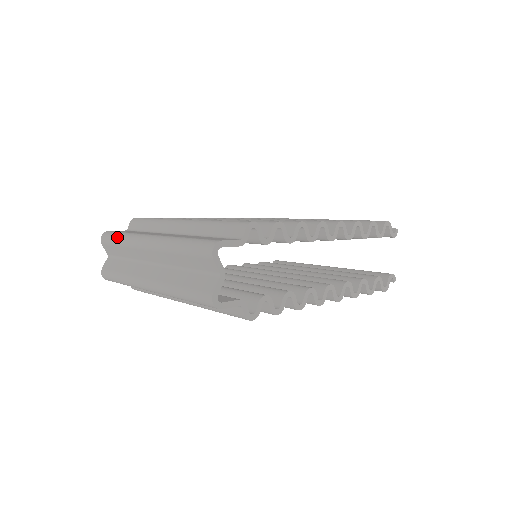
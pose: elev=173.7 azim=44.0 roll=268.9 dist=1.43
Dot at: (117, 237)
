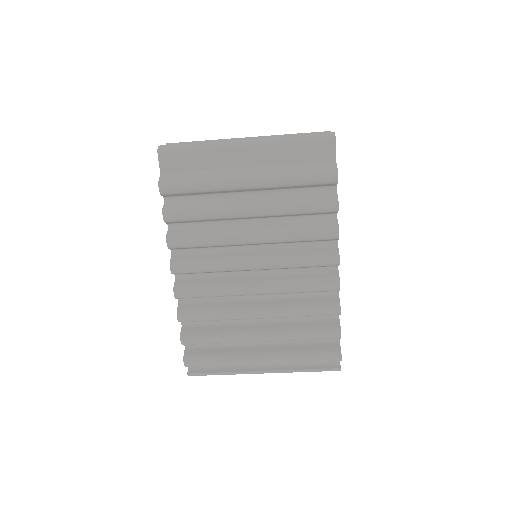
Dot at: occluded
